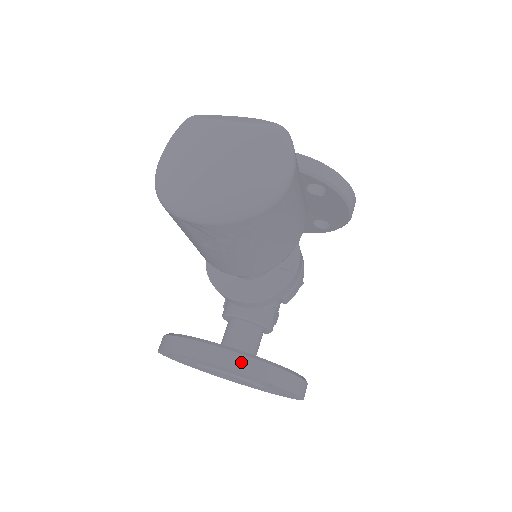
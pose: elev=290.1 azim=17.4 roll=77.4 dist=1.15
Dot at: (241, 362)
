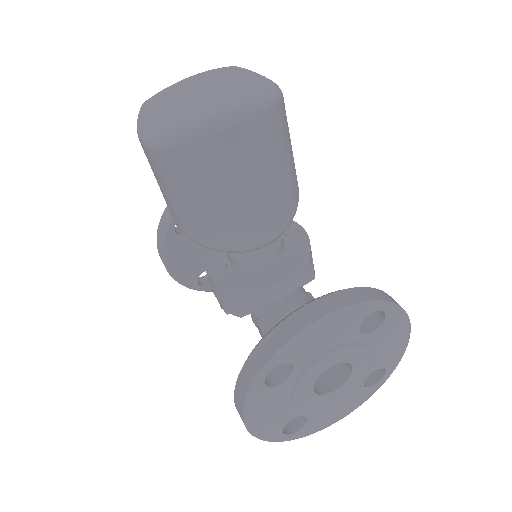
Dot at: (349, 295)
